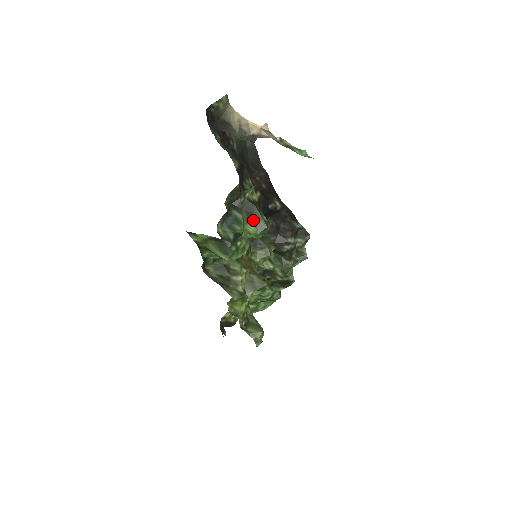
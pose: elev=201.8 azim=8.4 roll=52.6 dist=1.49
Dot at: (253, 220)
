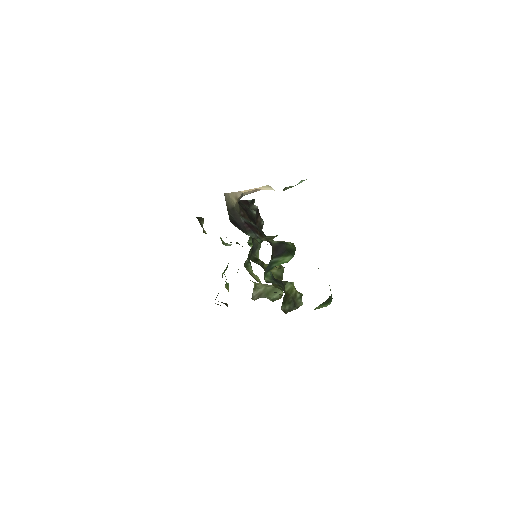
Dot at: (288, 254)
